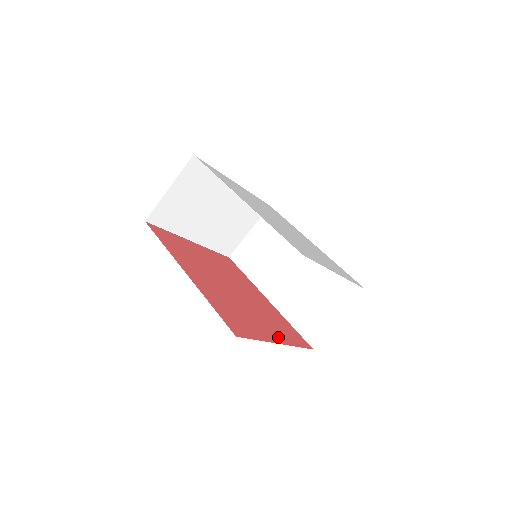
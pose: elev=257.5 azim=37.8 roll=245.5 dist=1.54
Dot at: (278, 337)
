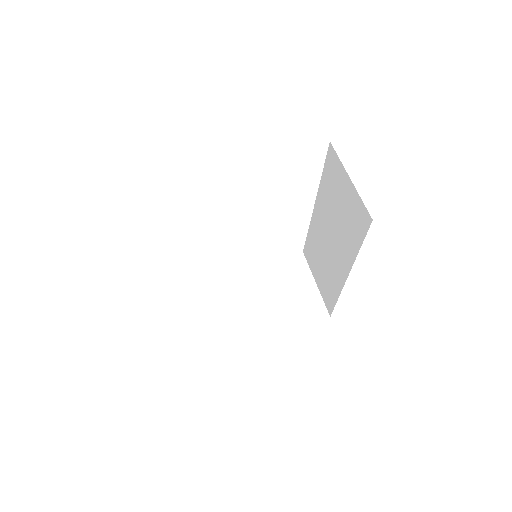
Dot at: occluded
